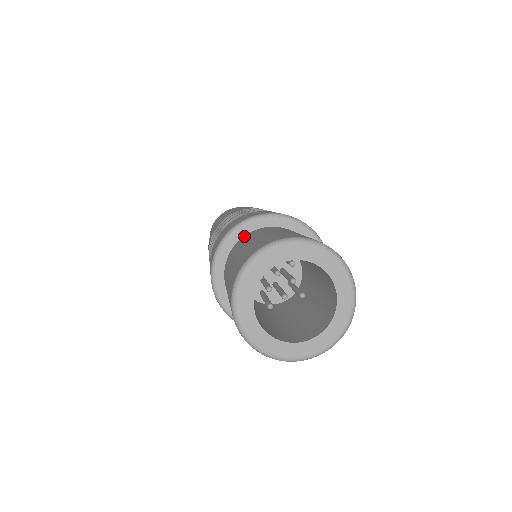
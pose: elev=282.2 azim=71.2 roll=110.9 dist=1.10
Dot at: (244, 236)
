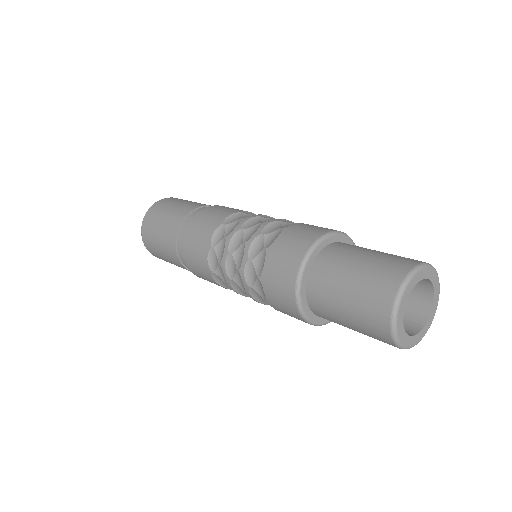
Dot at: (308, 291)
